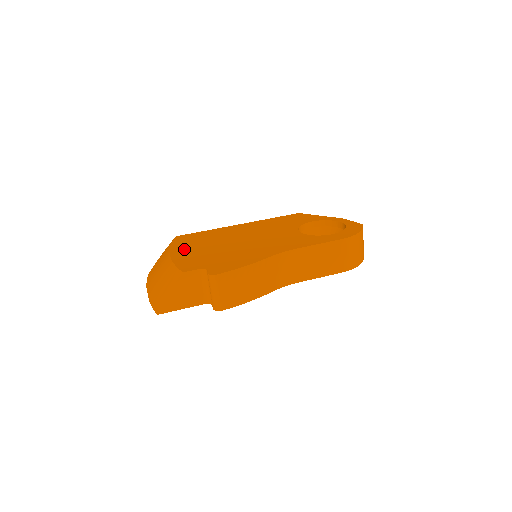
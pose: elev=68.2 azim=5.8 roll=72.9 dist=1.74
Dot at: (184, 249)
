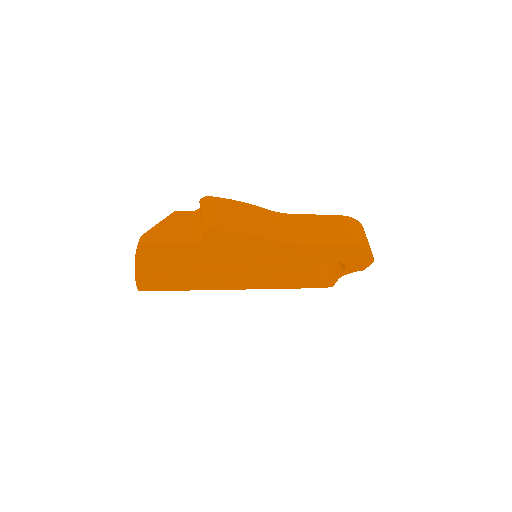
Dot at: occluded
